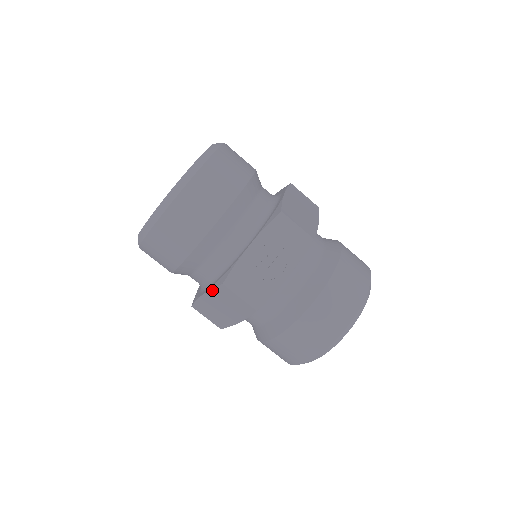
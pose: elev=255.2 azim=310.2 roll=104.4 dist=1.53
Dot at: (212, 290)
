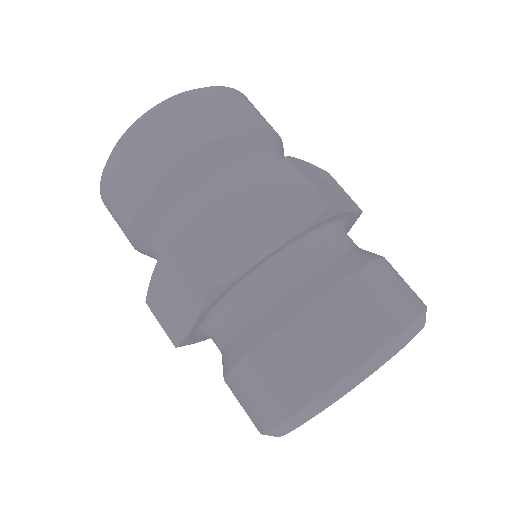
Dot at: (255, 176)
